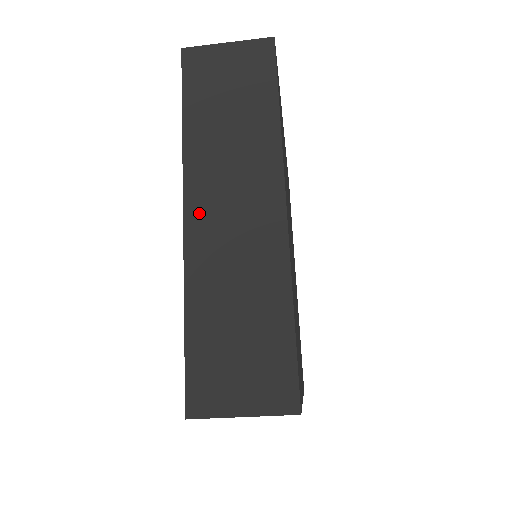
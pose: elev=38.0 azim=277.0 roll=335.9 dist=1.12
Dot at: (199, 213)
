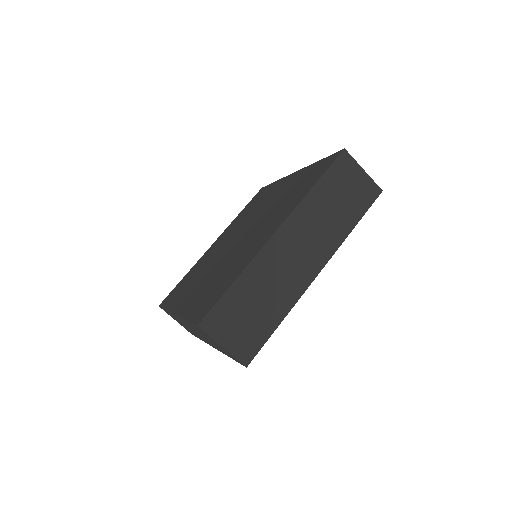
Dot at: (283, 238)
